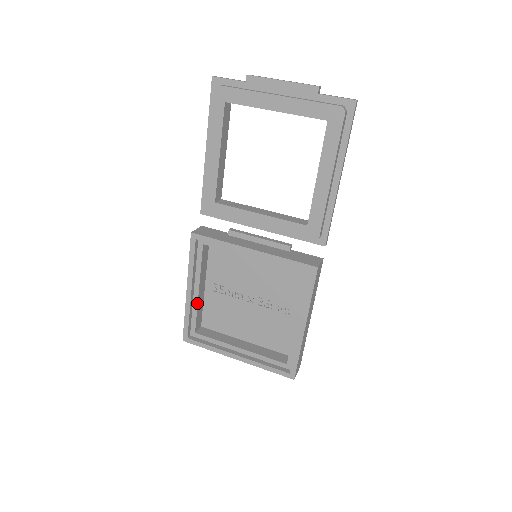
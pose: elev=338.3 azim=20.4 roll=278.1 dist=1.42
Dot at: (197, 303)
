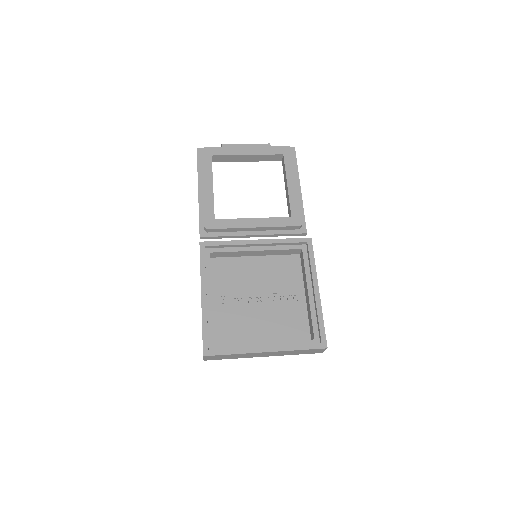
Dot at: (212, 311)
